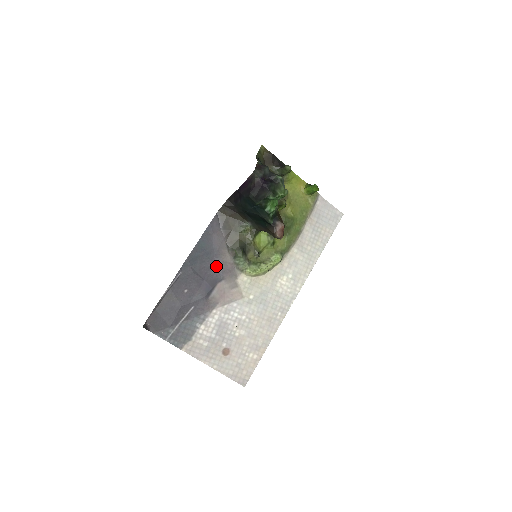
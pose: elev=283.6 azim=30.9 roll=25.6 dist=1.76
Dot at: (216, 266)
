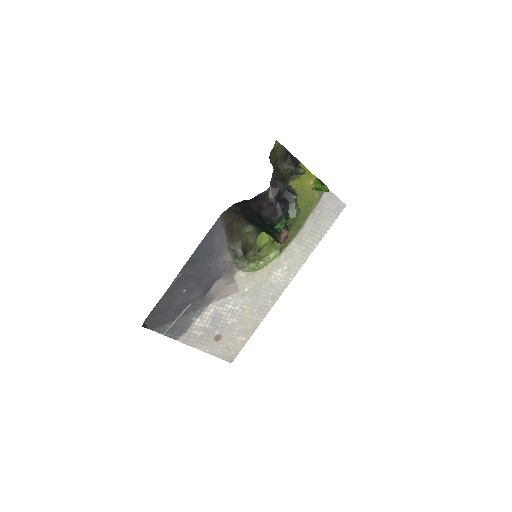
Dot at: (215, 265)
